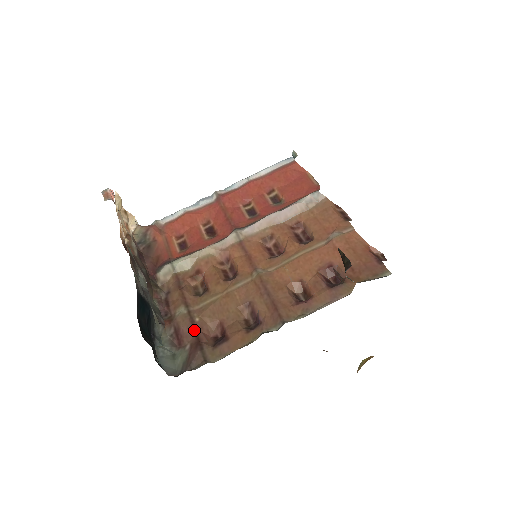
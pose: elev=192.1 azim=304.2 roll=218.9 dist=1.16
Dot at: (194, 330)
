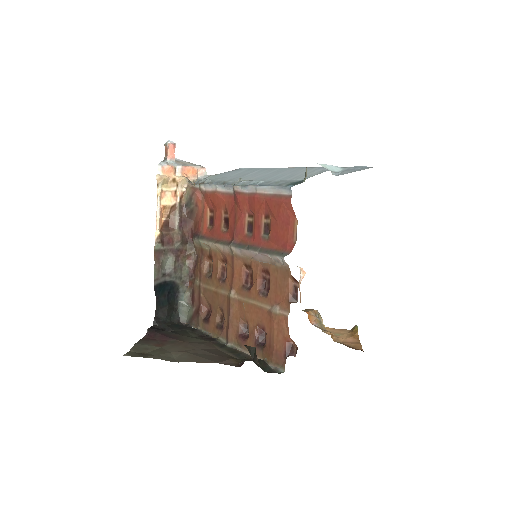
Dot at: (199, 301)
